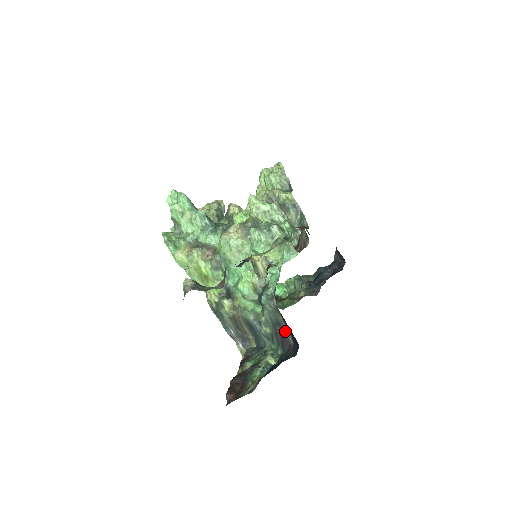
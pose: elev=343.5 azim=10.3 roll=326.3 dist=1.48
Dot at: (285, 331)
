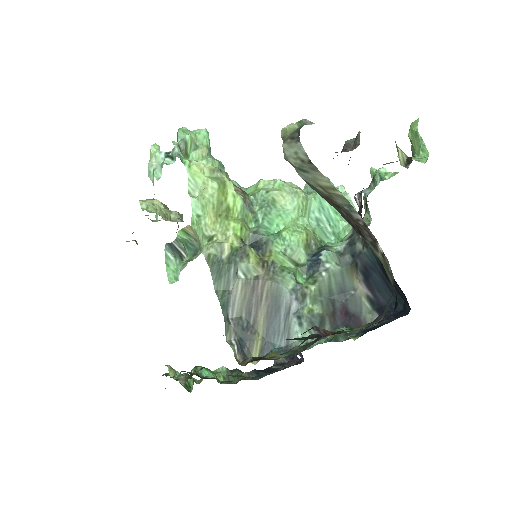
Dot at: (356, 305)
